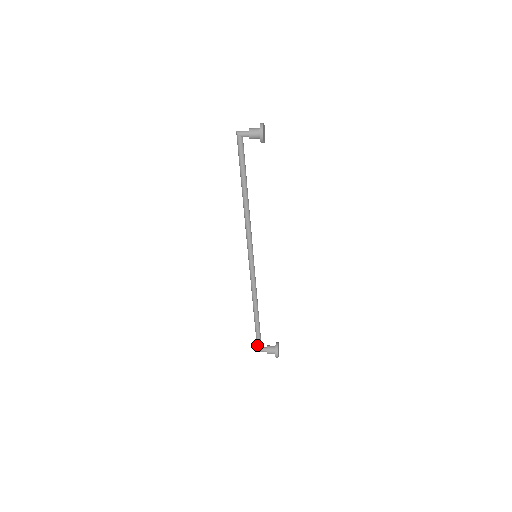
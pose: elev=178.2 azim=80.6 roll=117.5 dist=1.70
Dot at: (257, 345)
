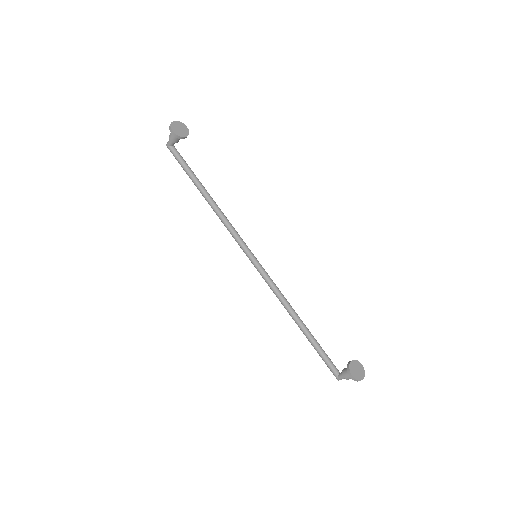
Dot at: (331, 371)
